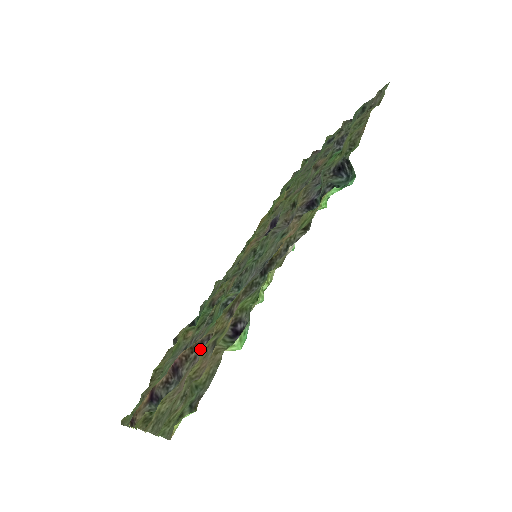
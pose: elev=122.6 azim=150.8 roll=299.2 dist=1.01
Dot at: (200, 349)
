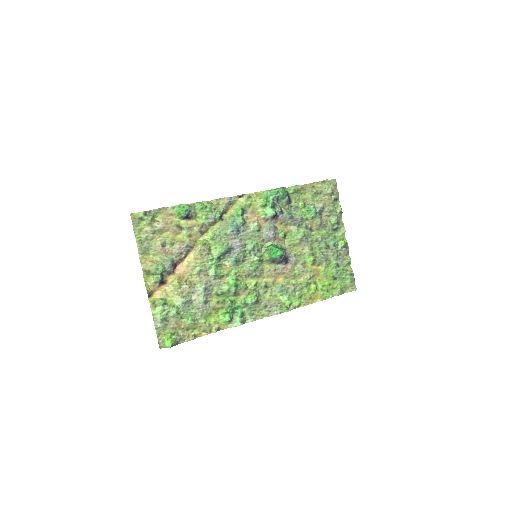
Dot at: (185, 251)
